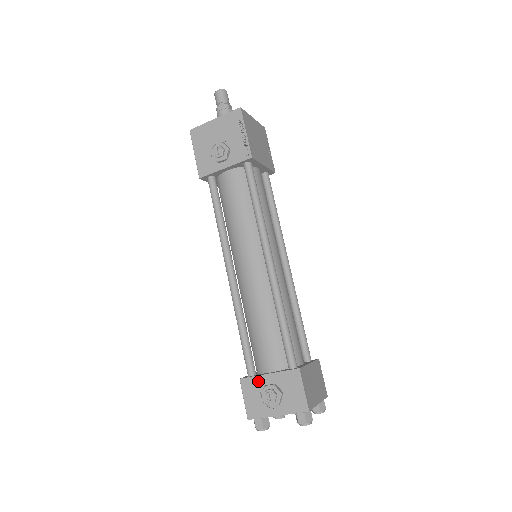
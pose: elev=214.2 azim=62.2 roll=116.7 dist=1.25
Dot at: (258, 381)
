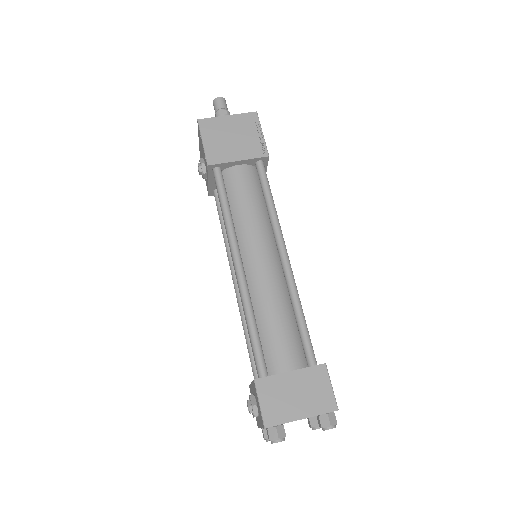
Dot at: (251, 390)
